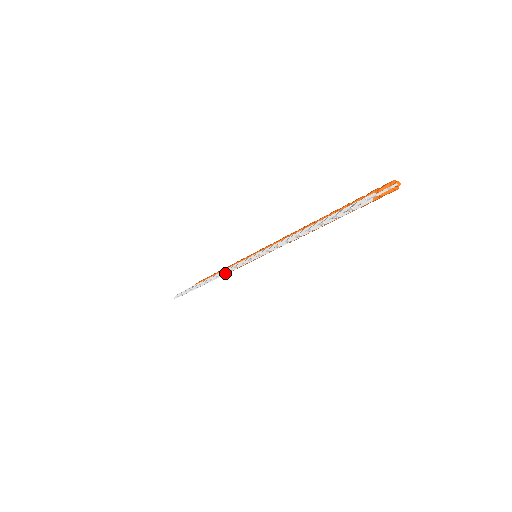
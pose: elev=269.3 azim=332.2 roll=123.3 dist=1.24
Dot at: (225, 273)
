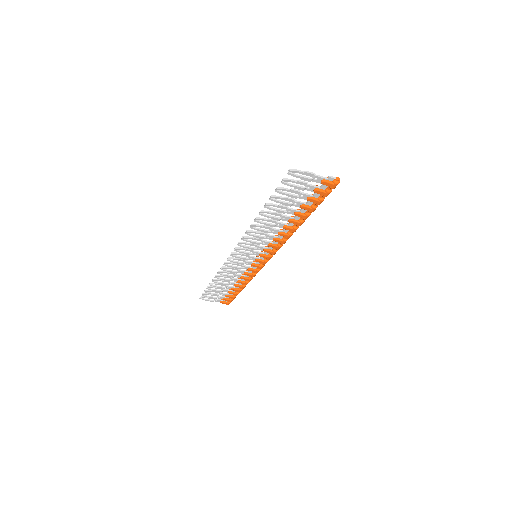
Dot at: (229, 260)
